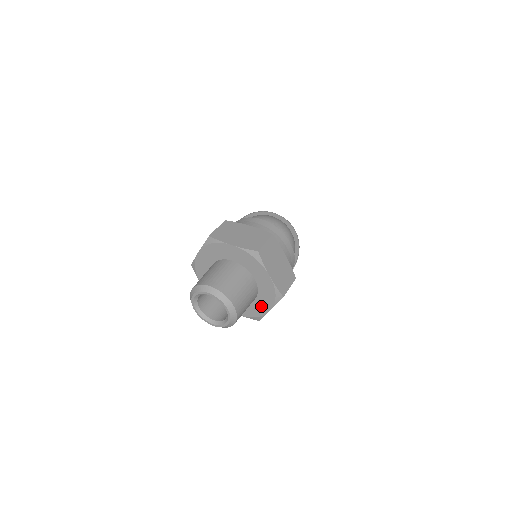
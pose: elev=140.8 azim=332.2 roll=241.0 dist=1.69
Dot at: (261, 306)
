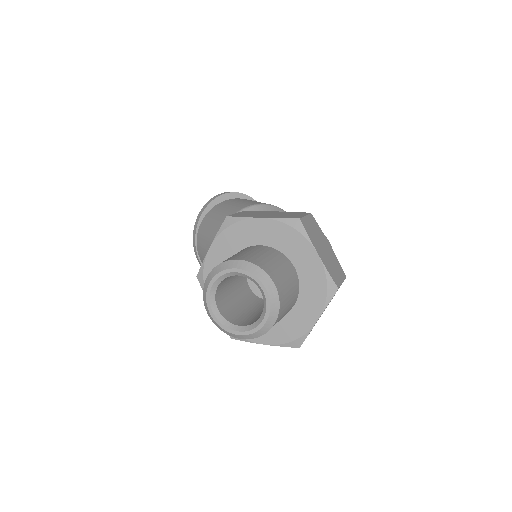
Dot at: occluded
